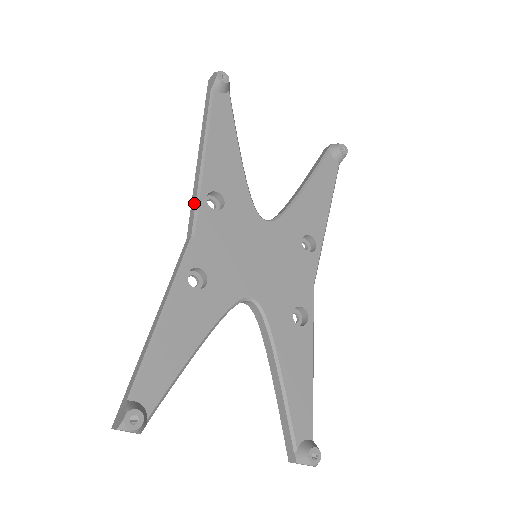
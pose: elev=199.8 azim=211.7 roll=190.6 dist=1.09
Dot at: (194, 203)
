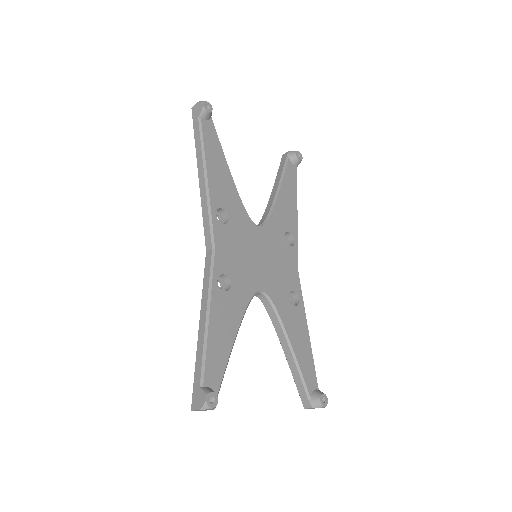
Dot at: (207, 220)
